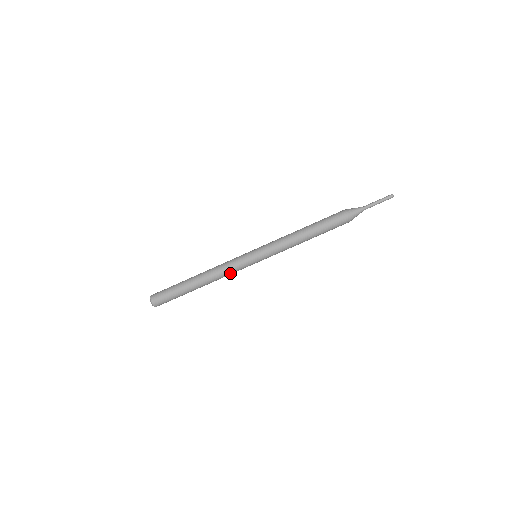
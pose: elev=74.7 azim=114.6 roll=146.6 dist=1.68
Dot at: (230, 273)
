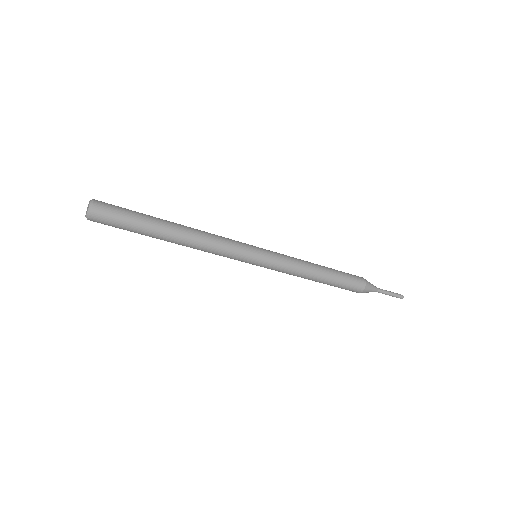
Dot at: (215, 254)
